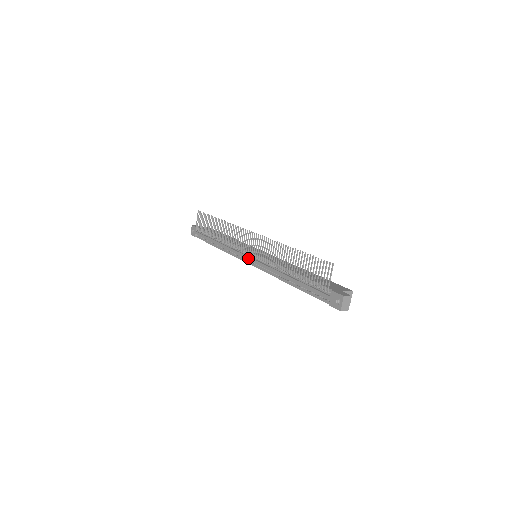
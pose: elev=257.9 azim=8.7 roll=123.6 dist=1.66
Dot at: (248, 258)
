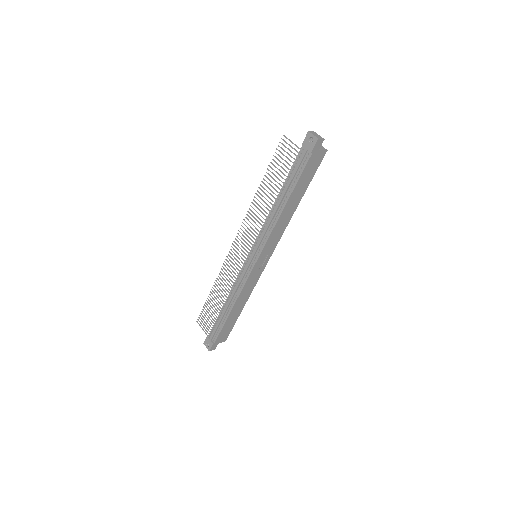
Dot at: (251, 259)
